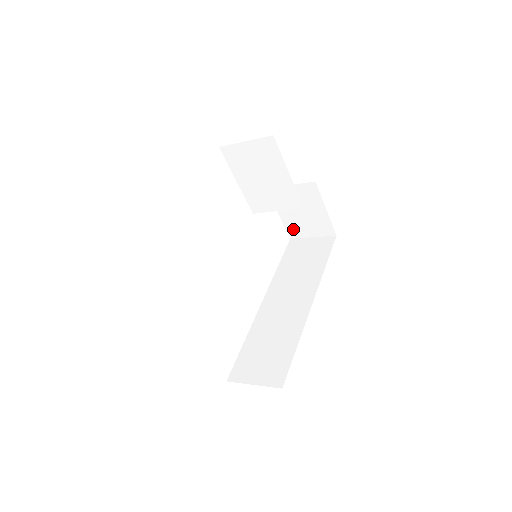
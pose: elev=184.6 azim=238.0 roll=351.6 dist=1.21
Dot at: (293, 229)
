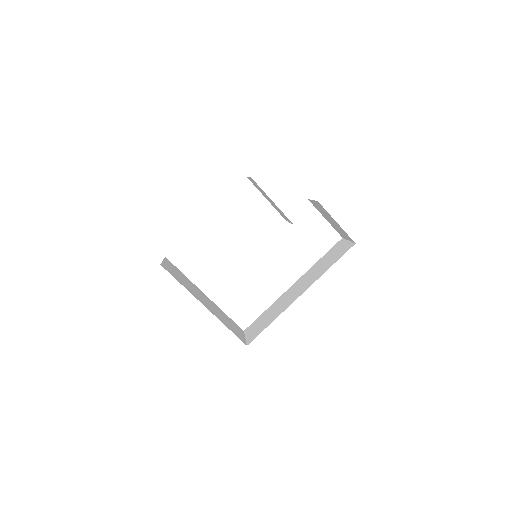
Dot at: (338, 231)
